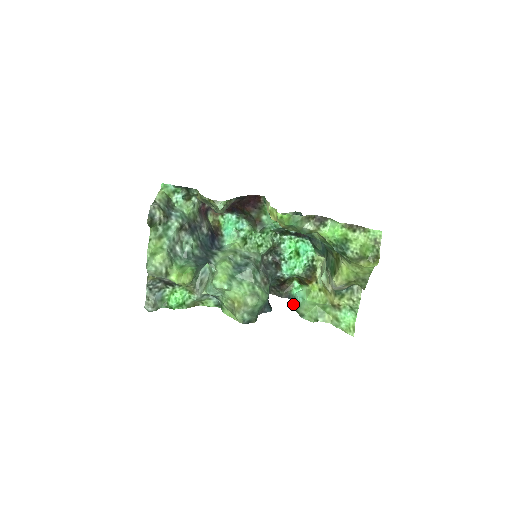
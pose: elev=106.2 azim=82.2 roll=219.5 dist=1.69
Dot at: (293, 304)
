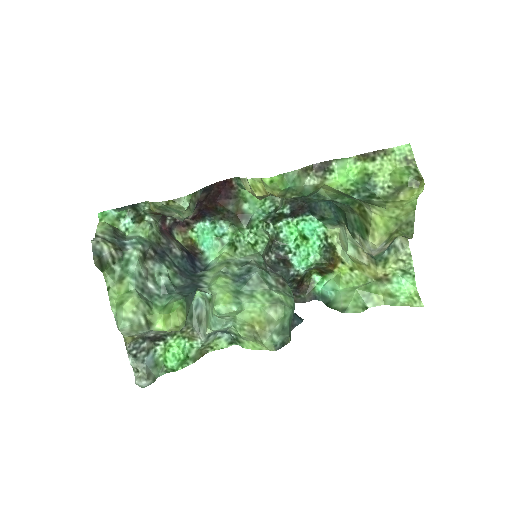
Dot at: (324, 303)
